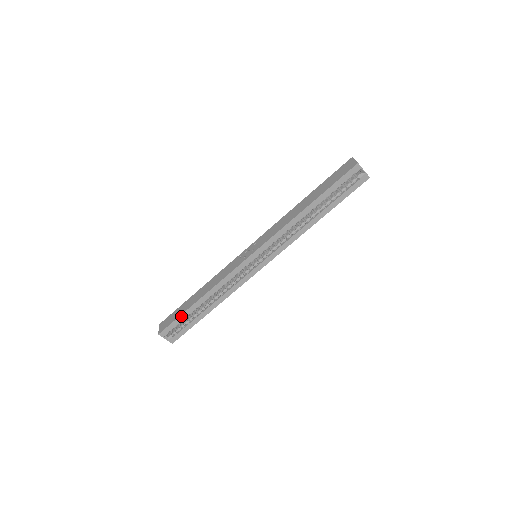
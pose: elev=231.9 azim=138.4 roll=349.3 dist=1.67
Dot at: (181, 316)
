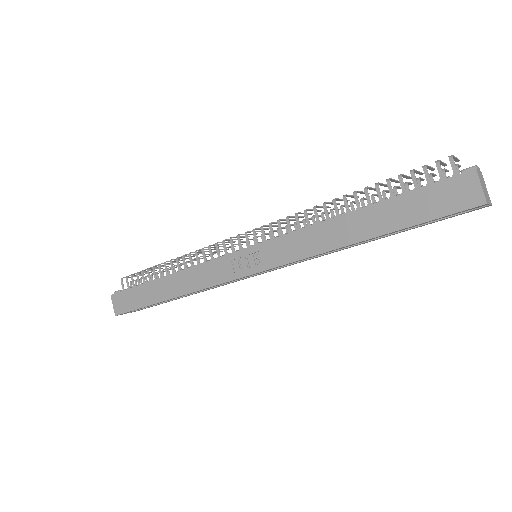
Dot at: occluded
